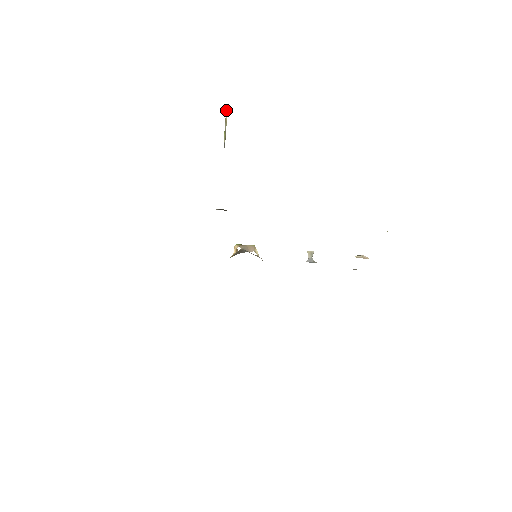
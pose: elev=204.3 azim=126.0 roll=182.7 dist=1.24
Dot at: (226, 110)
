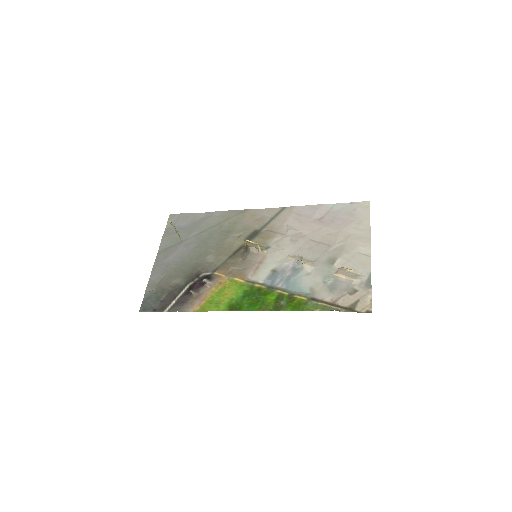
Dot at: occluded
